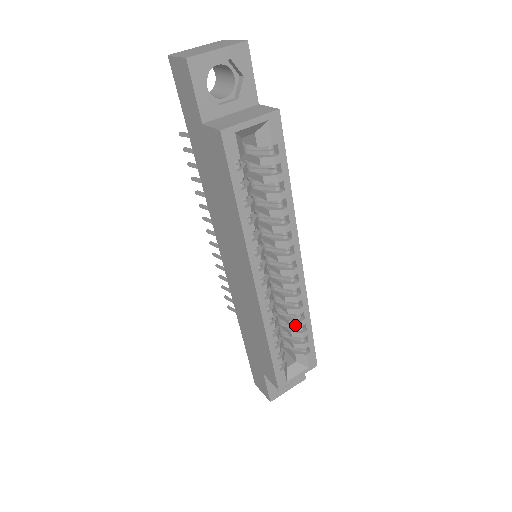
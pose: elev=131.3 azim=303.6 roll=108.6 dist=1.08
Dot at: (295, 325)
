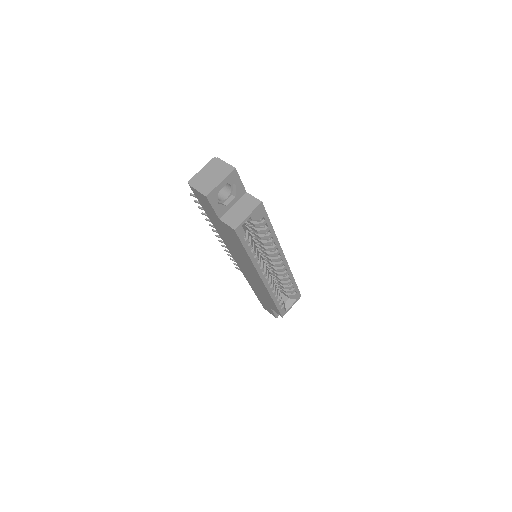
Dot at: (286, 284)
